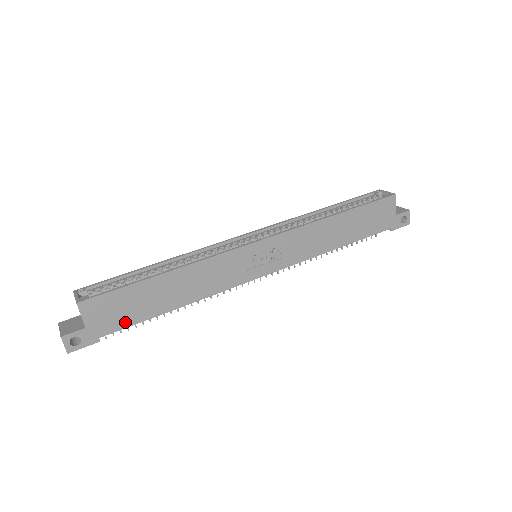
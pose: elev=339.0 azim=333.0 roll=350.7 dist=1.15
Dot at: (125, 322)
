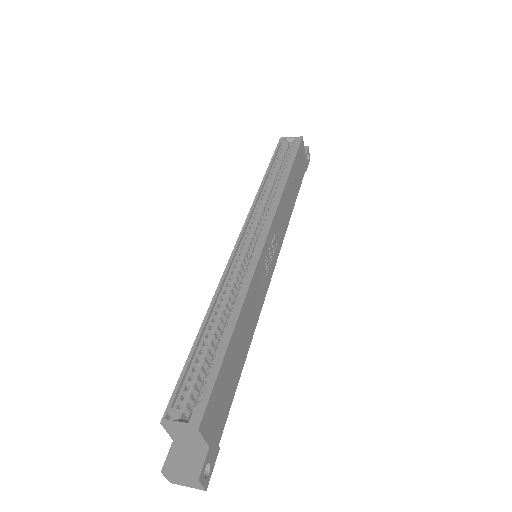
Dot at: (227, 408)
